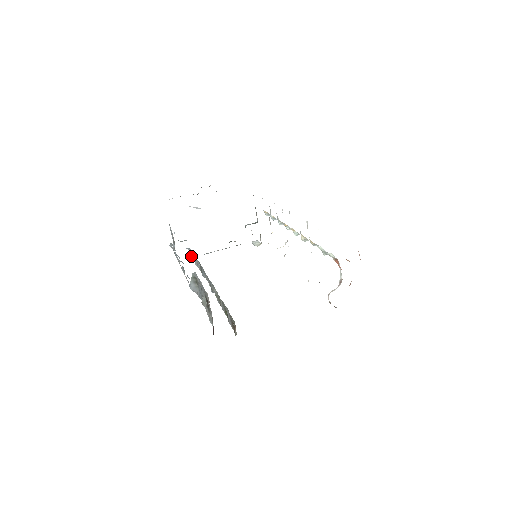
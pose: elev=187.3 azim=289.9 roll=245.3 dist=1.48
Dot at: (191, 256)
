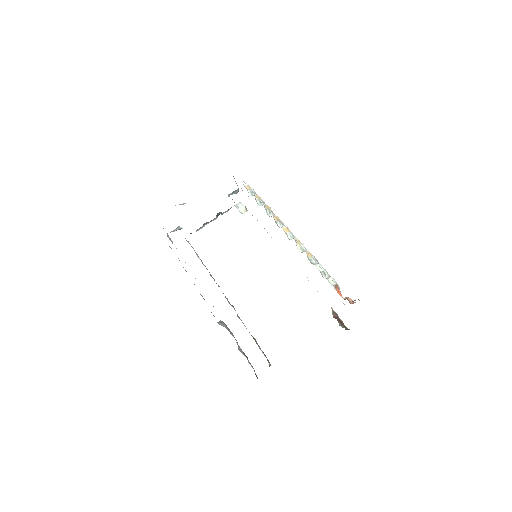
Dot at: (188, 242)
